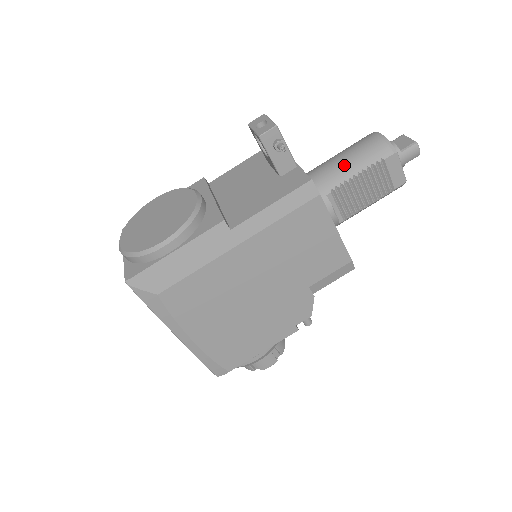
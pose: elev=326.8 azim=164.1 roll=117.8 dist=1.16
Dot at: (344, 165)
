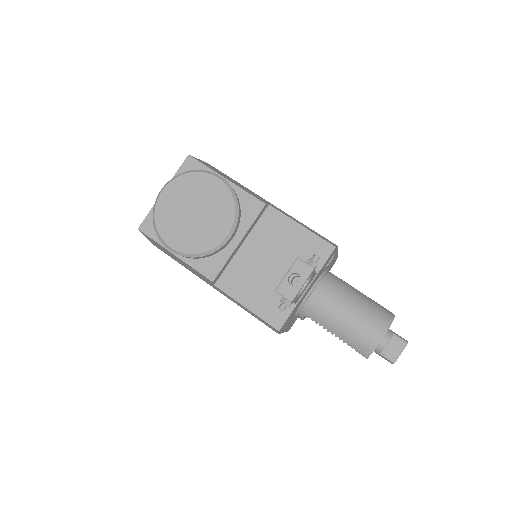
Dot at: (335, 322)
